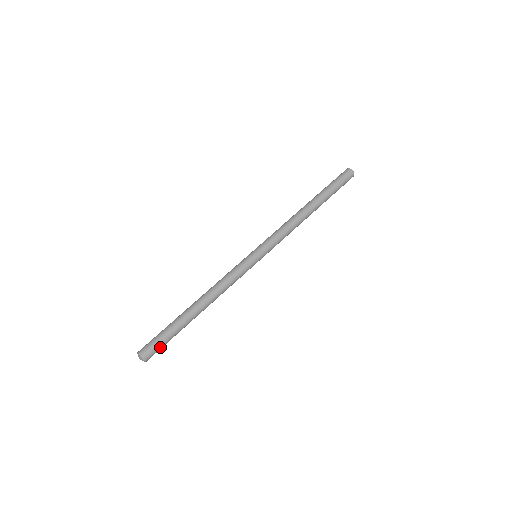
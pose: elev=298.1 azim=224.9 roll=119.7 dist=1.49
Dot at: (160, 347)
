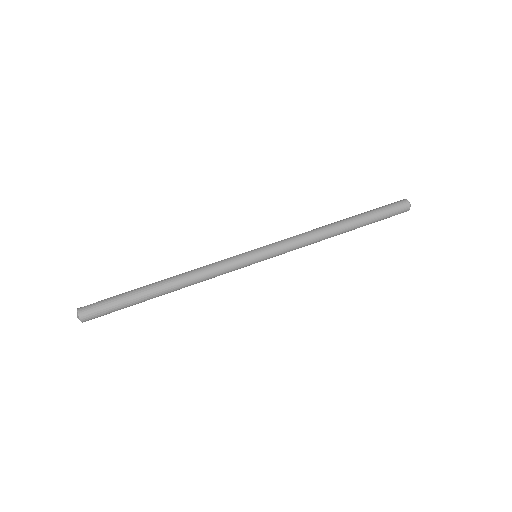
Dot at: (105, 314)
